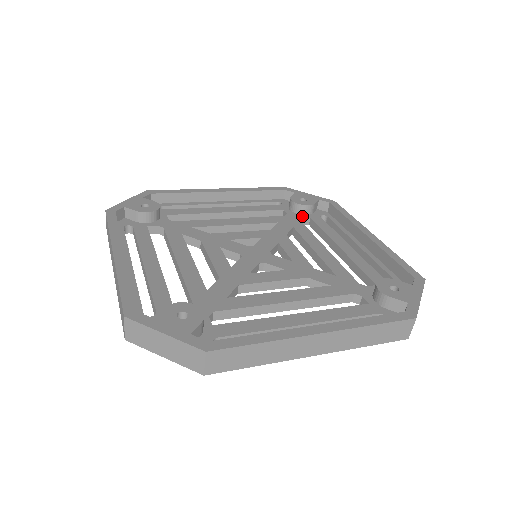
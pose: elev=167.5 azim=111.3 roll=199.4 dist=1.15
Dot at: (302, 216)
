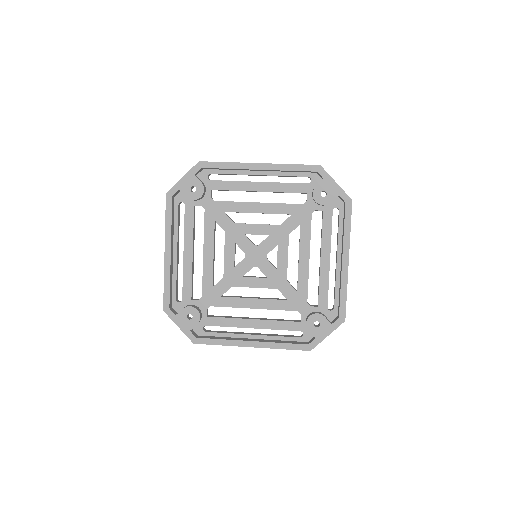
Dot at: (317, 207)
